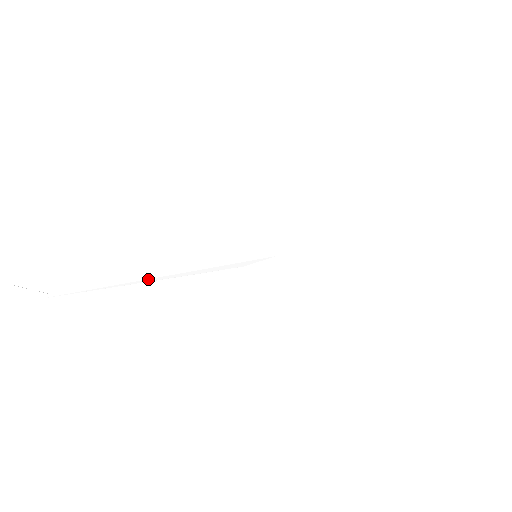
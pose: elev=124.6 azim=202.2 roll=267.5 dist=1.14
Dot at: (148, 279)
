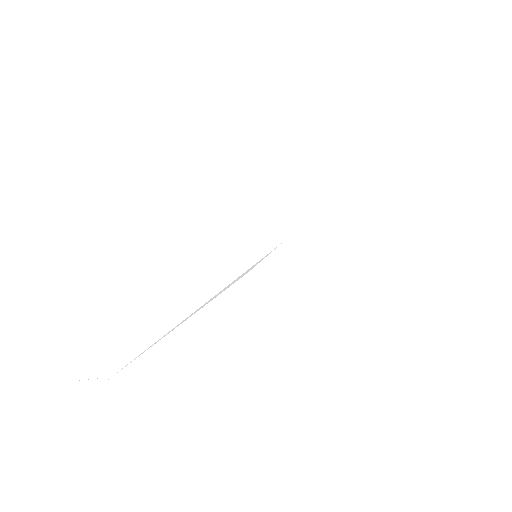
Dot at: (169, 331)
